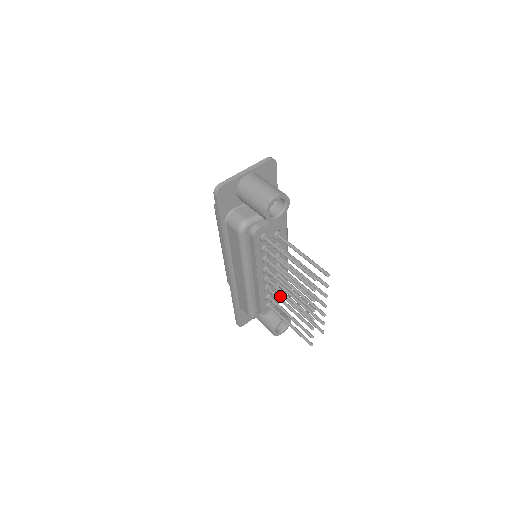
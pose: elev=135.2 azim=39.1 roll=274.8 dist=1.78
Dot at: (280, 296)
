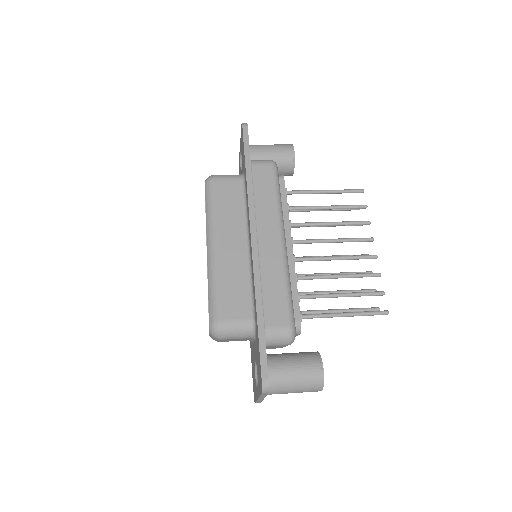
Dot at: occluded
